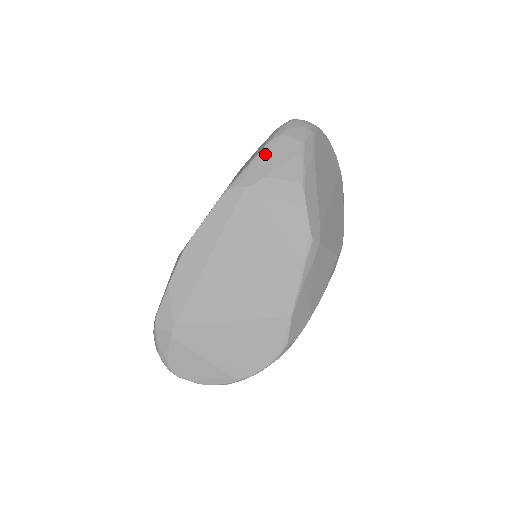
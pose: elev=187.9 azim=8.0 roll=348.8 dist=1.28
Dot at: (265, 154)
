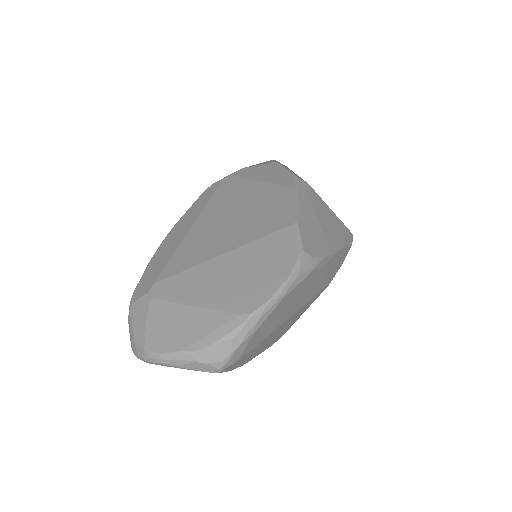
Dot at: occluded
